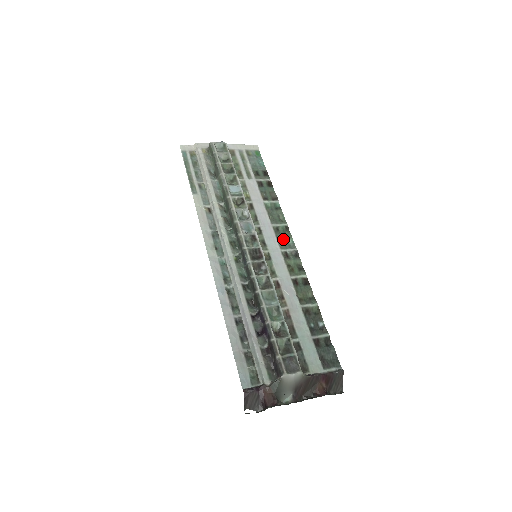
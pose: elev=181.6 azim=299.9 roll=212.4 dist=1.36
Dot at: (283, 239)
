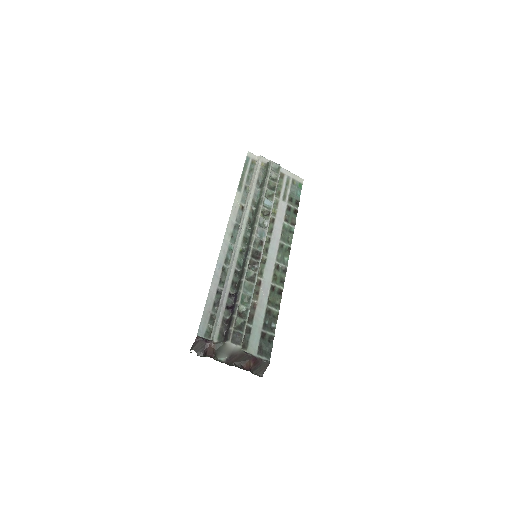
Dot at: (282, 255)
